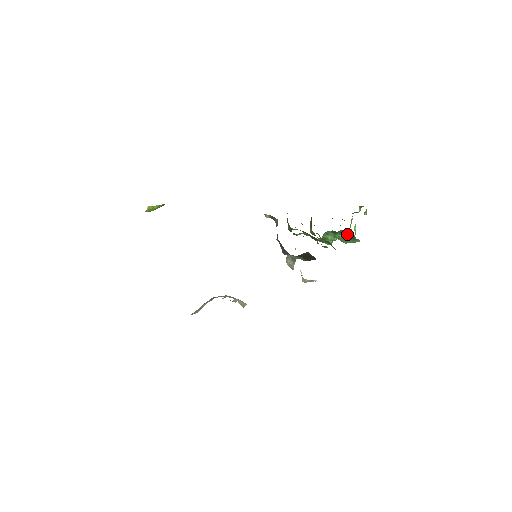
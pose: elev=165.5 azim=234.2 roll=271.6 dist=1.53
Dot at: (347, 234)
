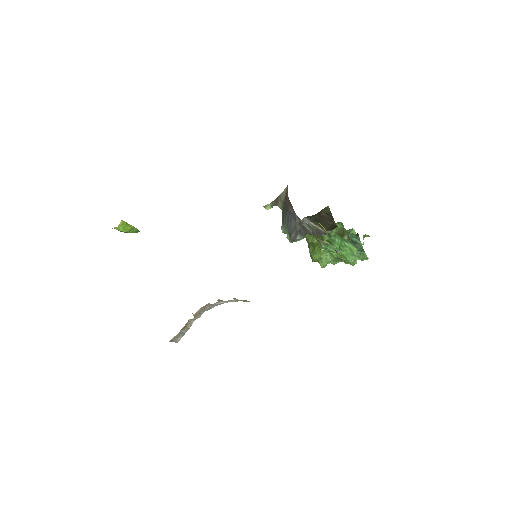
Dot at: (354, 241)
